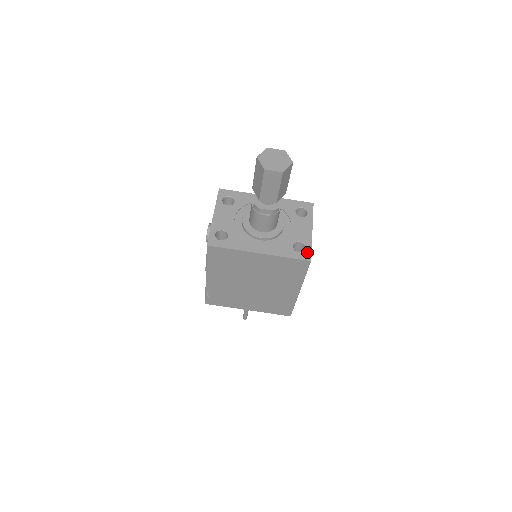
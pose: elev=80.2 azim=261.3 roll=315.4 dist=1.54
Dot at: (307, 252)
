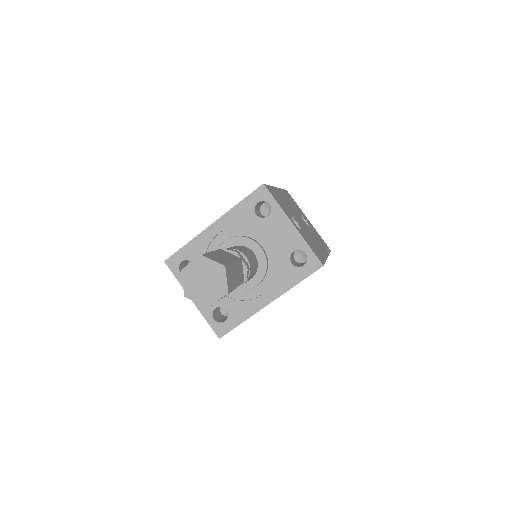
Dot at: (311, 259)
